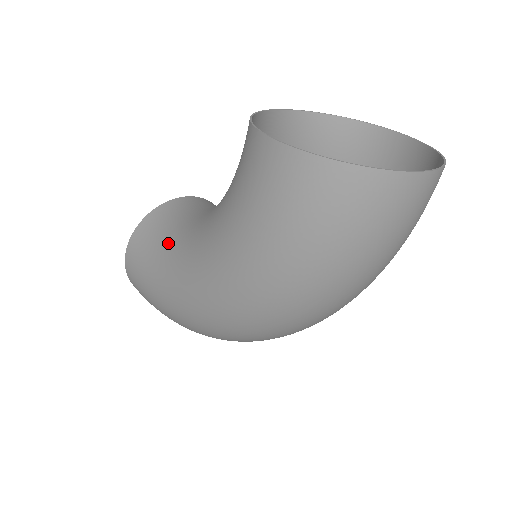
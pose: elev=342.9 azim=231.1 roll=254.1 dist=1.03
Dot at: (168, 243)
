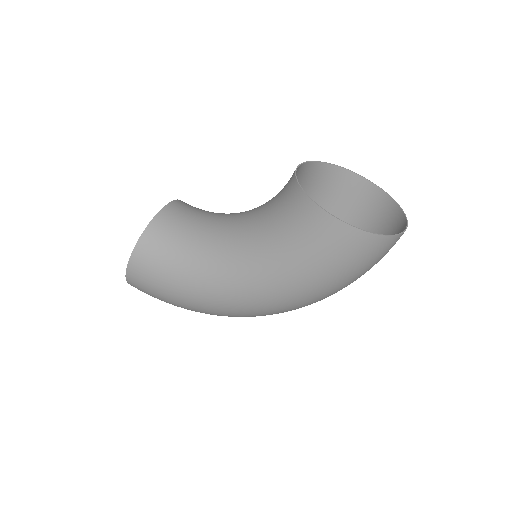
Dot at: (189, 256)
